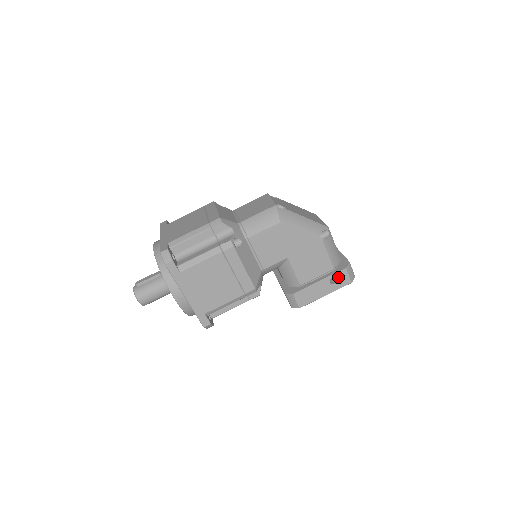
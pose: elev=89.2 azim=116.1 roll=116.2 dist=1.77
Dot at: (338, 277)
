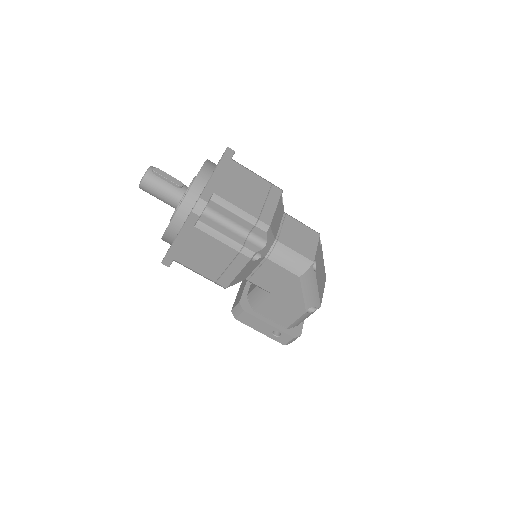
Dot at: (282, 335)
